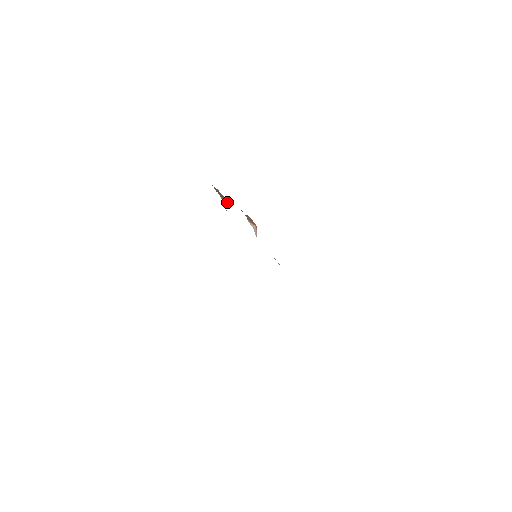
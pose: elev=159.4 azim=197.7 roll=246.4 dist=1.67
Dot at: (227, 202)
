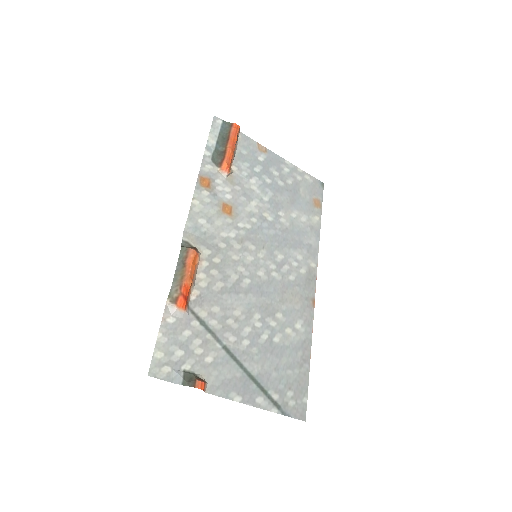
Dot at: (227, 169)
